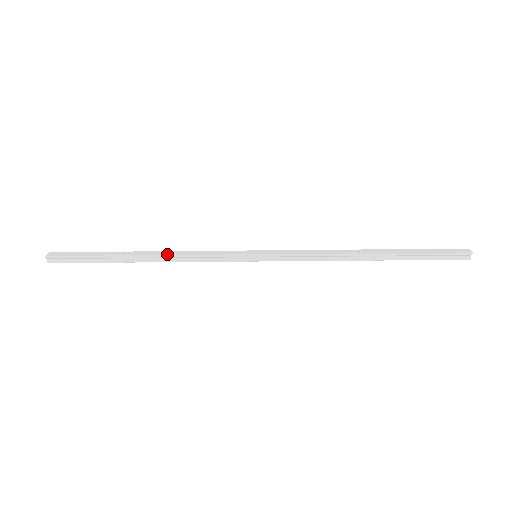
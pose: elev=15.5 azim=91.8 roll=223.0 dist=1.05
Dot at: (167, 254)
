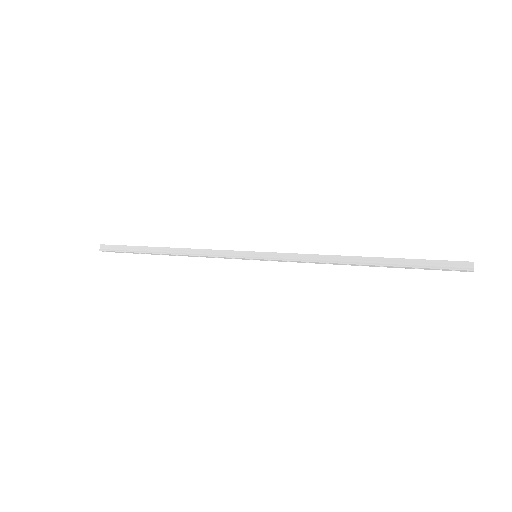
Dot at: (185, 248)
